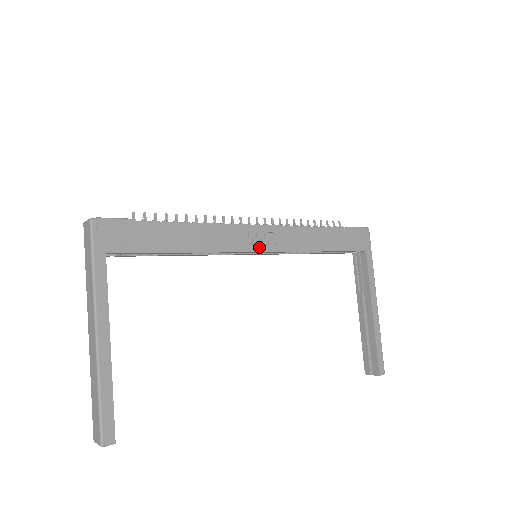
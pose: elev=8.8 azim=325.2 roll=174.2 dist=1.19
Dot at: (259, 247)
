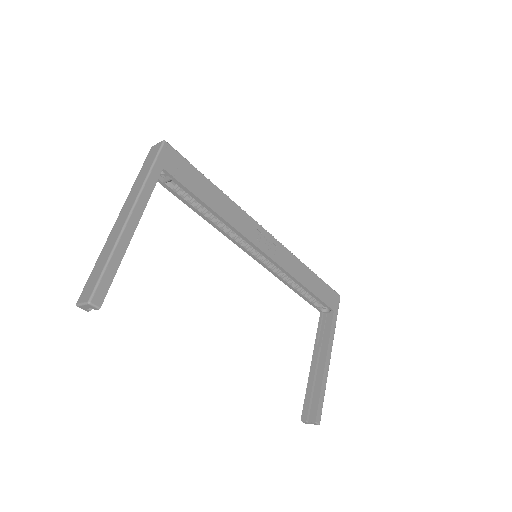
Dot at: (263, 247)
